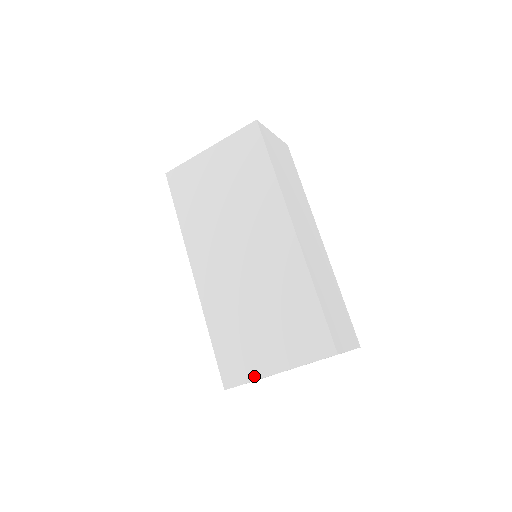
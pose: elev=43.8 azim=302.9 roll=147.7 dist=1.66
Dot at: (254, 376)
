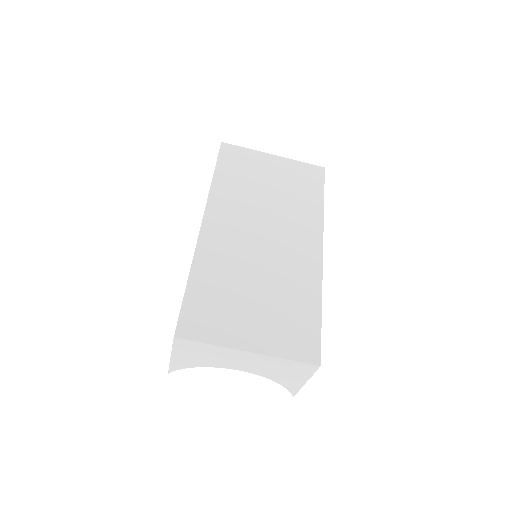
Dot at: (219, 341)
